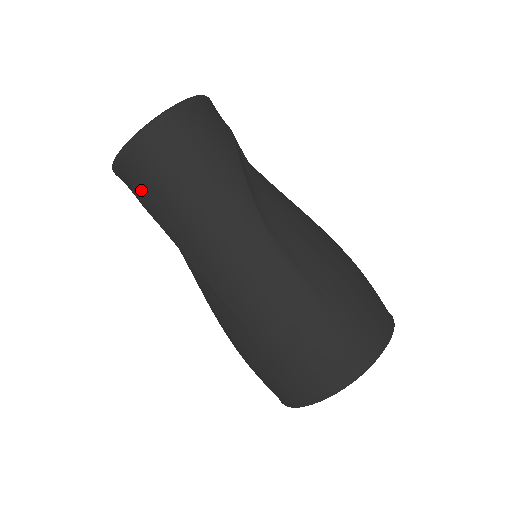
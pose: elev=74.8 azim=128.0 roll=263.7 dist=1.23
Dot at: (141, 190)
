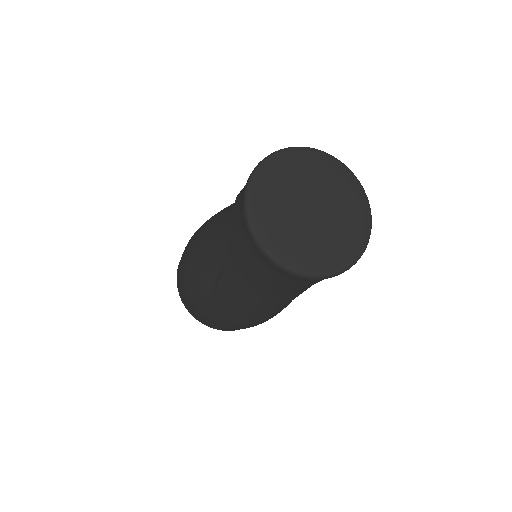
Dot at: (248, 258)
